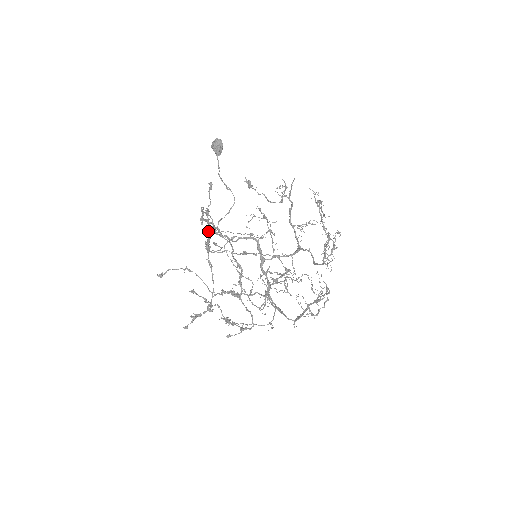
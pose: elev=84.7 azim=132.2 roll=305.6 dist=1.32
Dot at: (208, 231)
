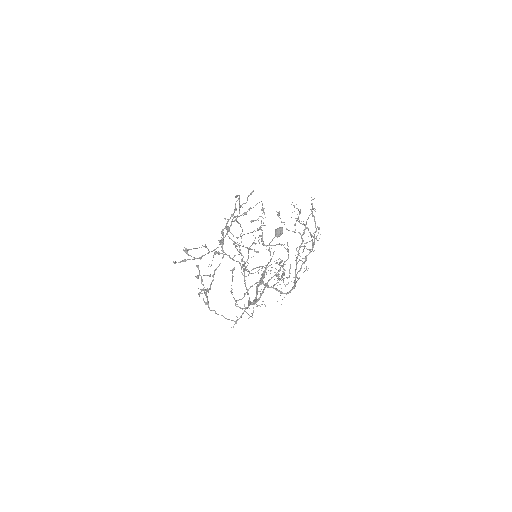
Dot at: occluded
